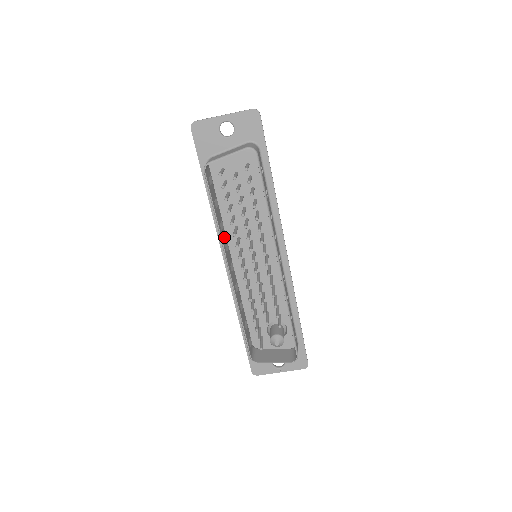
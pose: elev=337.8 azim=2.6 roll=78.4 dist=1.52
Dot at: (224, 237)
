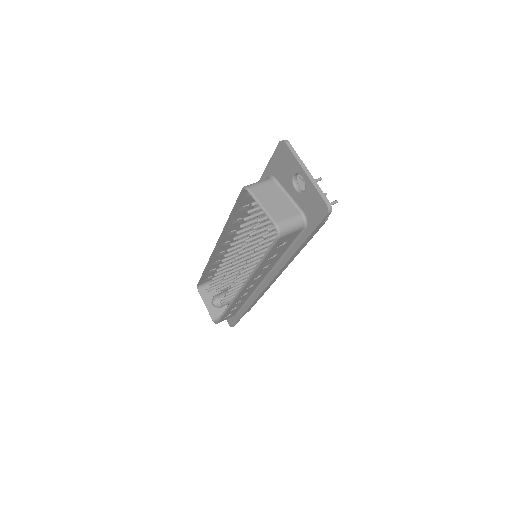
Dot at: (236, 226)
